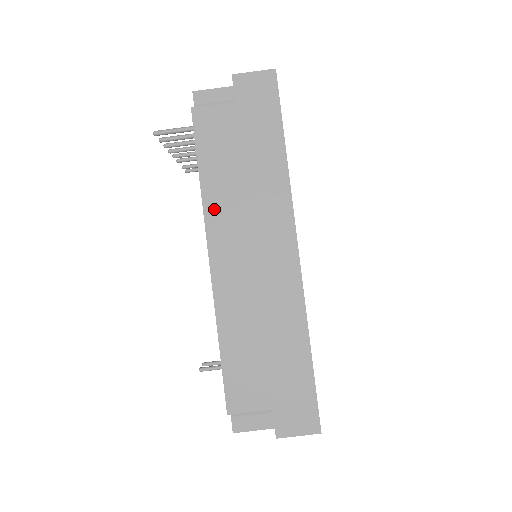
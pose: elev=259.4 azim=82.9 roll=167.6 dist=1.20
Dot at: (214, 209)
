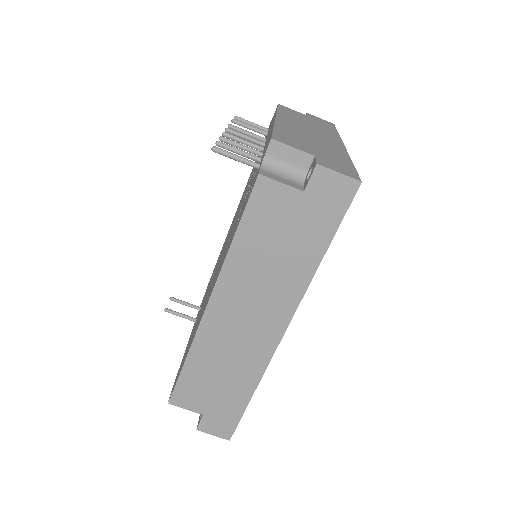
Dot at: (232, 271)
